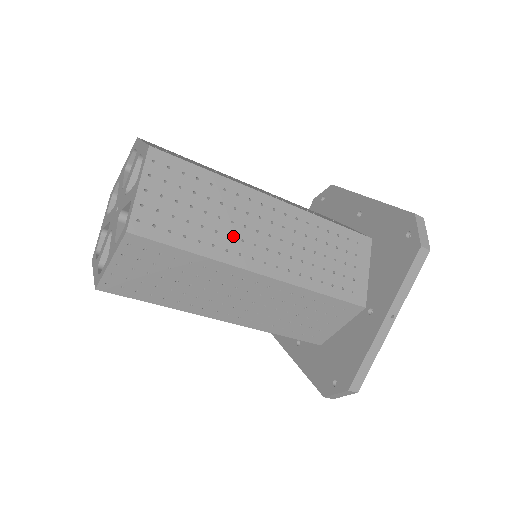
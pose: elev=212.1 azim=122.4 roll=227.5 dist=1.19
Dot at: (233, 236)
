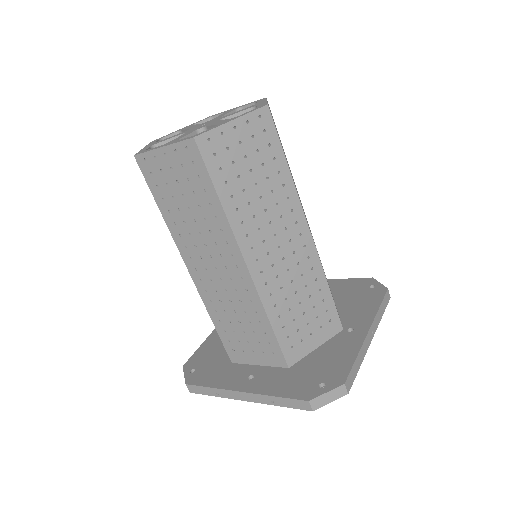
Dot at: occluded
